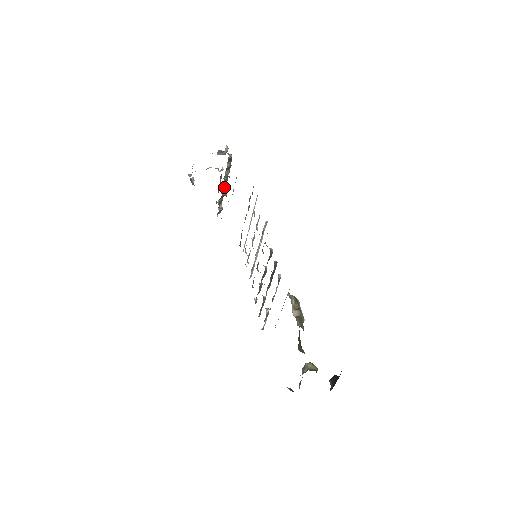
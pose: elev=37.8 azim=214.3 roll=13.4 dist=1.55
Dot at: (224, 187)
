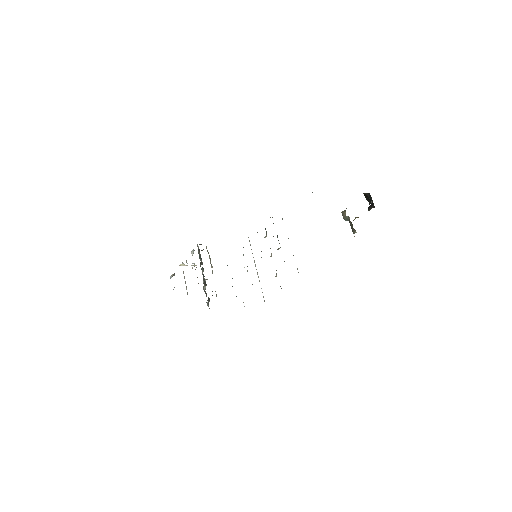
Dot at: (203, 275)
